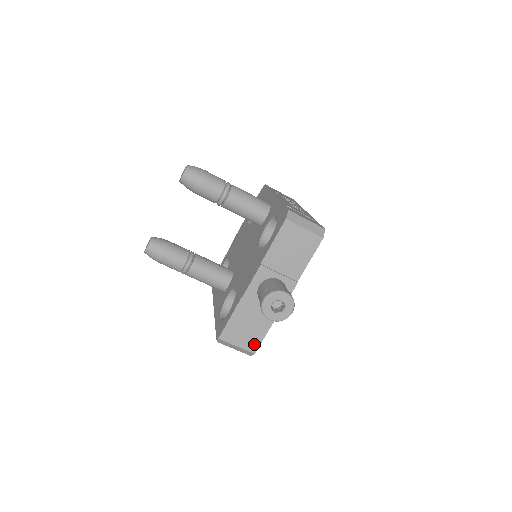
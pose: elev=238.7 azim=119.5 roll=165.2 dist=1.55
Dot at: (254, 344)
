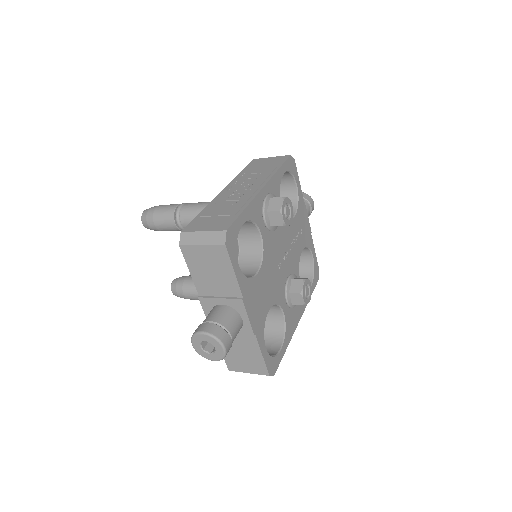
Dot at: (261, 367)
